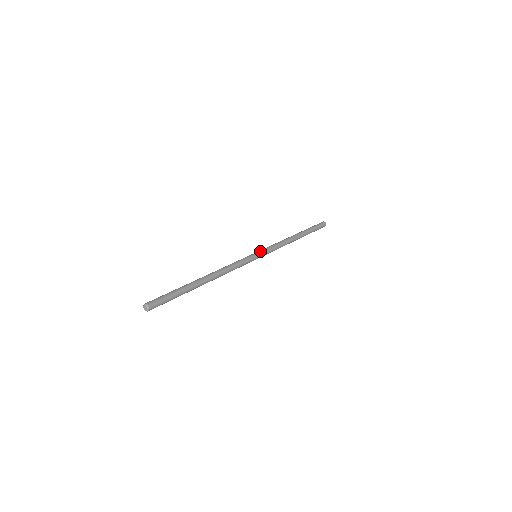
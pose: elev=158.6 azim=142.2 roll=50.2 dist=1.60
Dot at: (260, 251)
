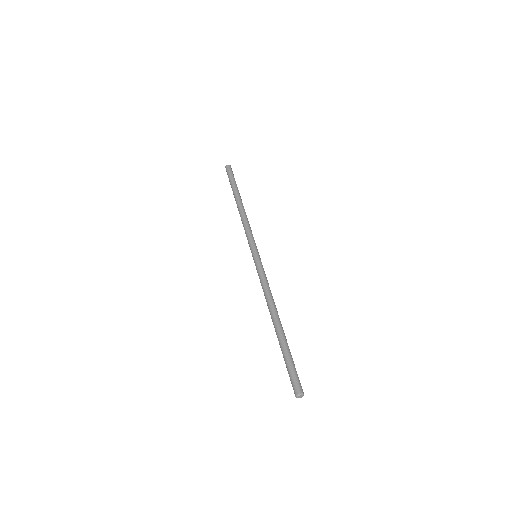
Dot at: (252, 249)
